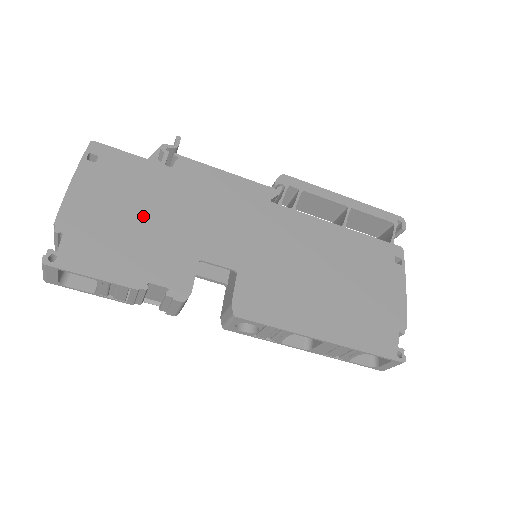
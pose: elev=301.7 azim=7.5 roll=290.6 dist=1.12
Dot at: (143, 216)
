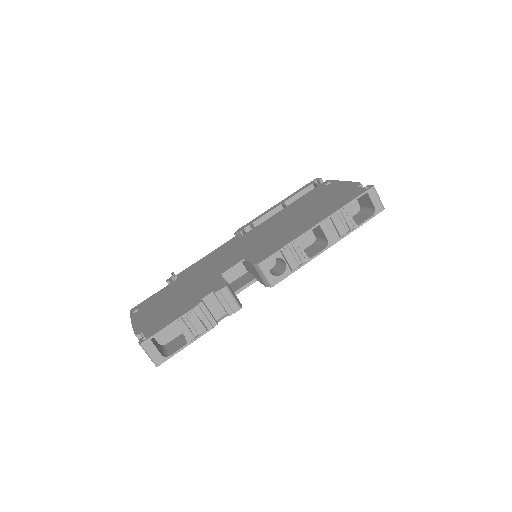
Dot at: (177, 295)
